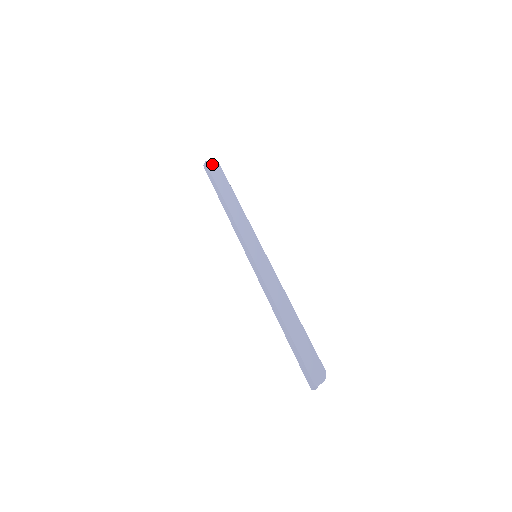
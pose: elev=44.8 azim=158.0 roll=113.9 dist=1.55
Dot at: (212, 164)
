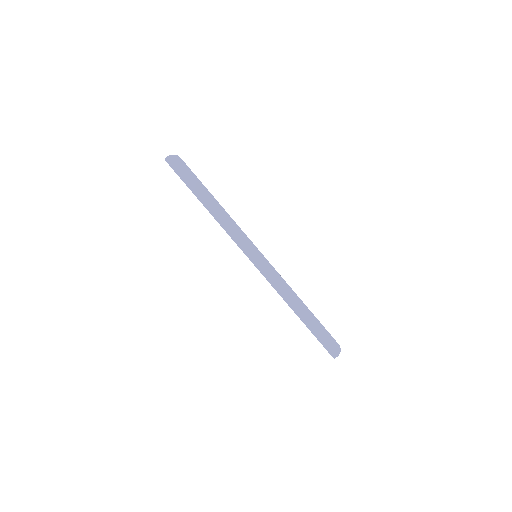
Dot at: (172, 161)
